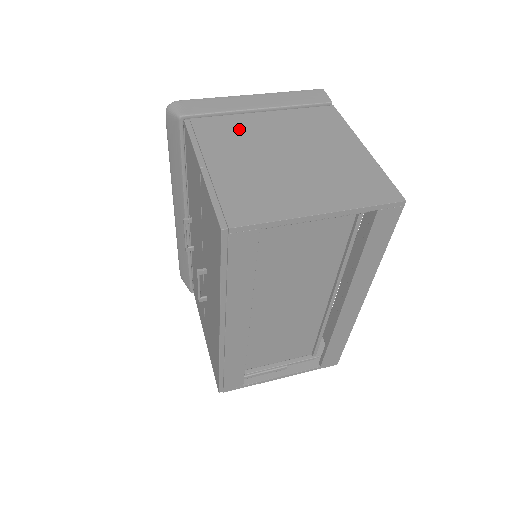
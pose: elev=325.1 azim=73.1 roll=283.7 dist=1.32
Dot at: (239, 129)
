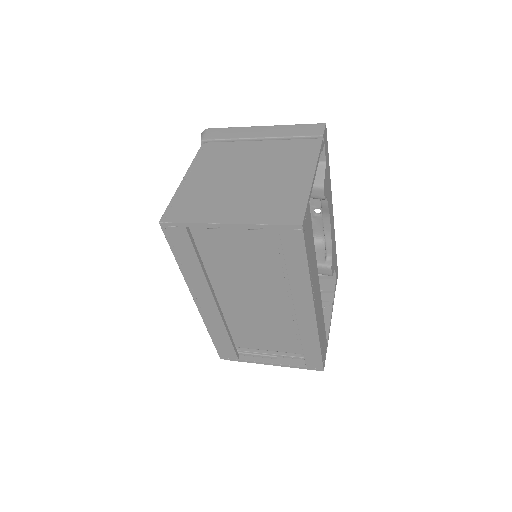
Dot at: (231, 153)
